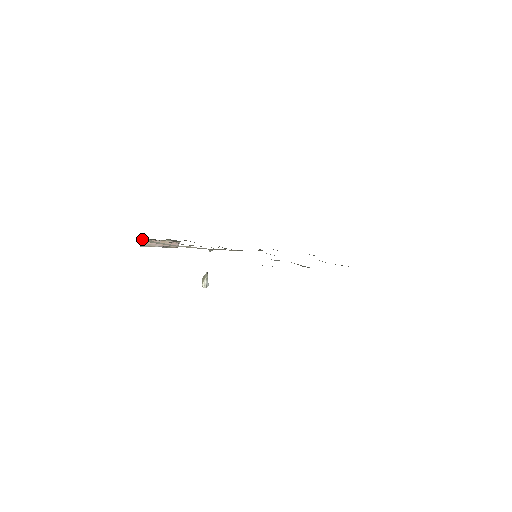
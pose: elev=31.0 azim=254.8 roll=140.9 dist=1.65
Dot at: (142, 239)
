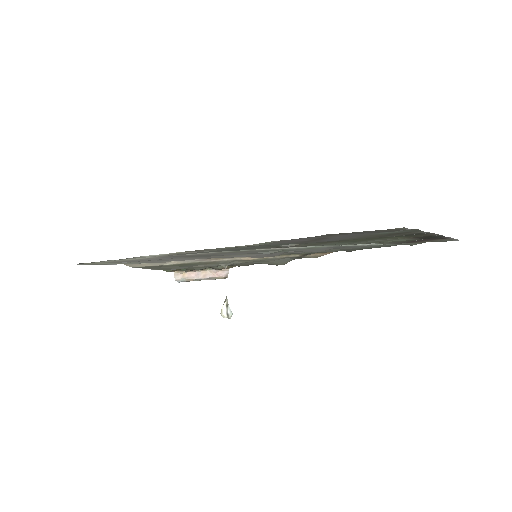
Dot at: (165, 270)
